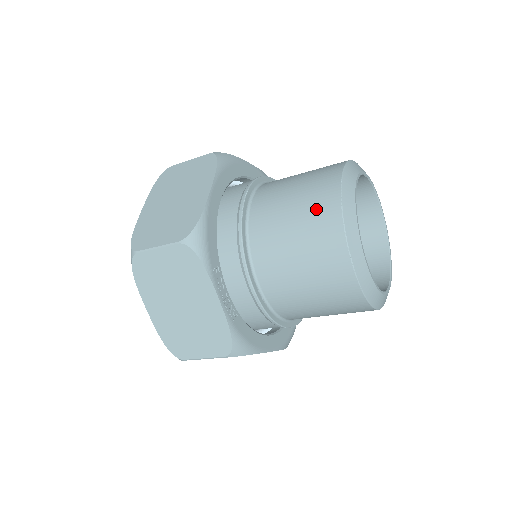
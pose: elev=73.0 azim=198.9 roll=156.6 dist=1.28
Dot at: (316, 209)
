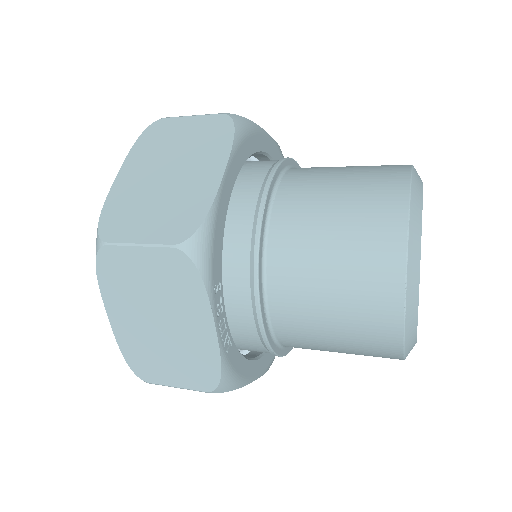
Dot at: (370, 233)
